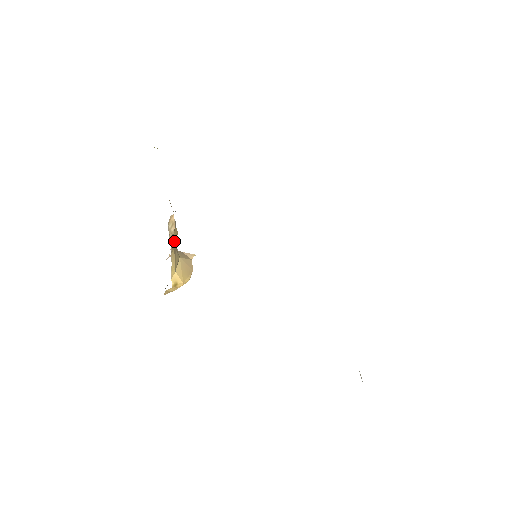
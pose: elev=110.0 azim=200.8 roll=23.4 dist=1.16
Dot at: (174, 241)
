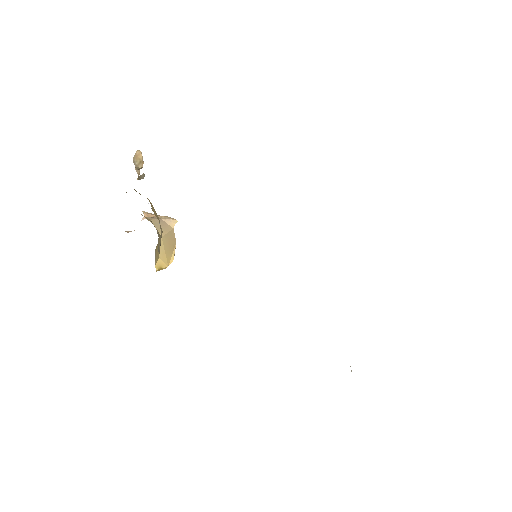
Dot at: occluded
